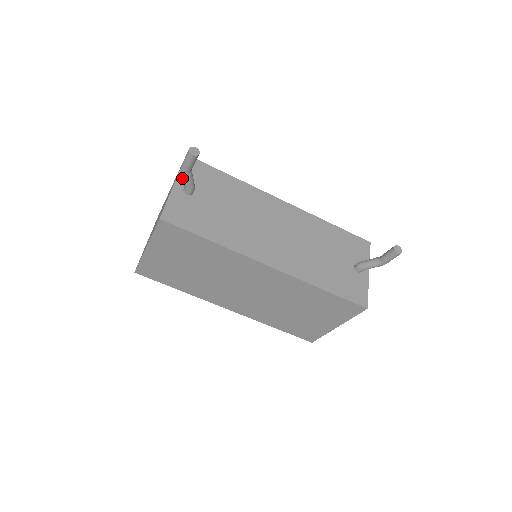
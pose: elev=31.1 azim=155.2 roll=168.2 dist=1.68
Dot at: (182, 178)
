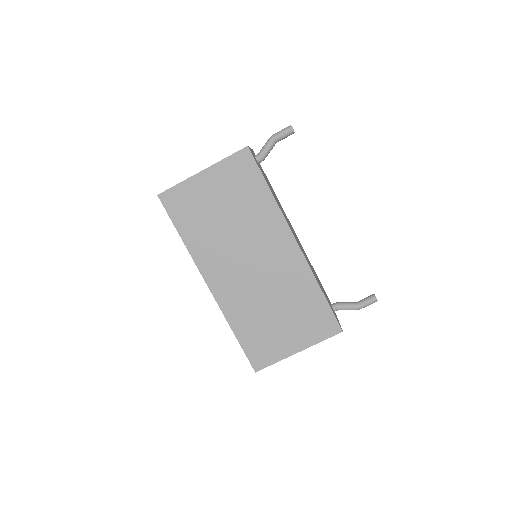
Dot at: occluded
